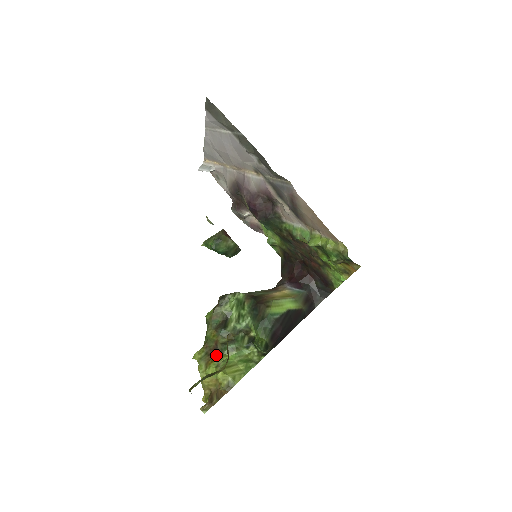
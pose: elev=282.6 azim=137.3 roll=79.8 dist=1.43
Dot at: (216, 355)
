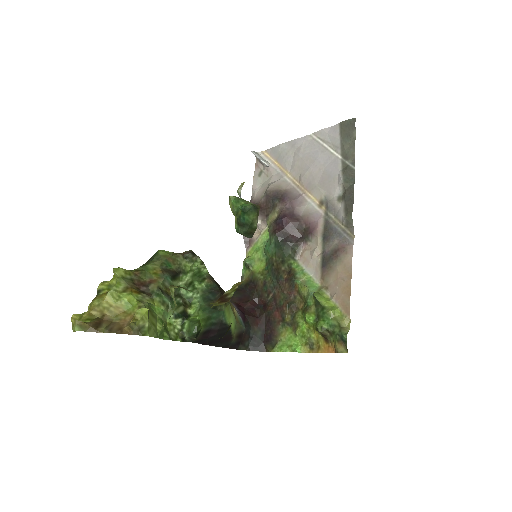
Dot at: (143, 291)
